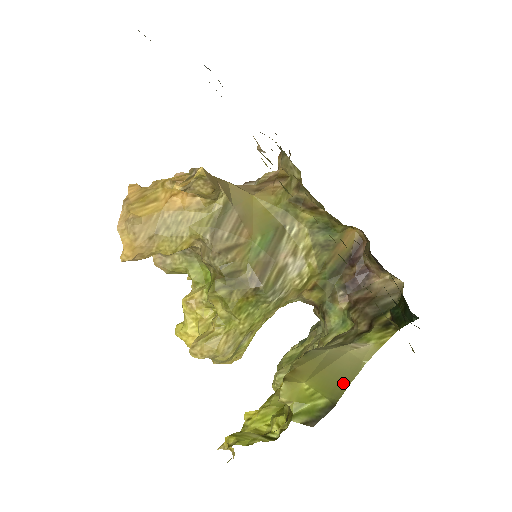
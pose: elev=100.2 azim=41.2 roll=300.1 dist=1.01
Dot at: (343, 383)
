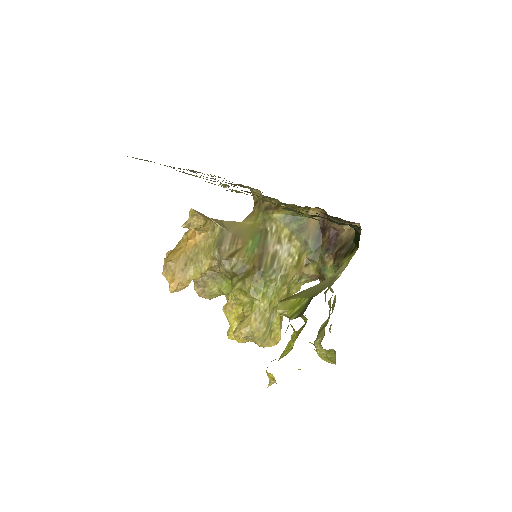
Dot at: (322, 289)
